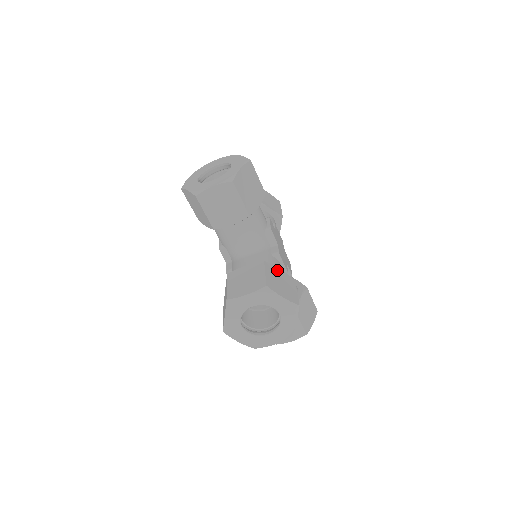
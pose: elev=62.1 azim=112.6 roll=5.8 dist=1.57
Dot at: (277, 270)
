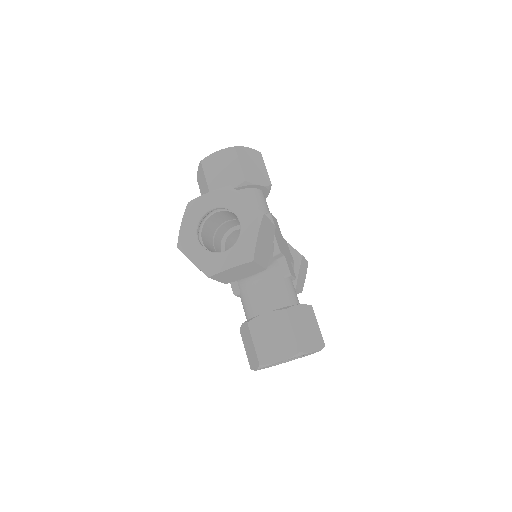
Dot at: occluded
